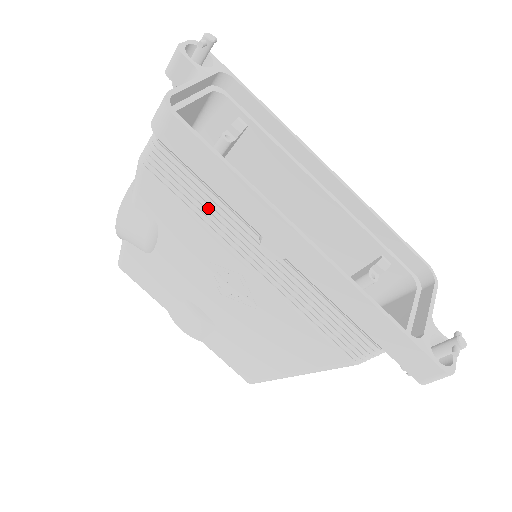
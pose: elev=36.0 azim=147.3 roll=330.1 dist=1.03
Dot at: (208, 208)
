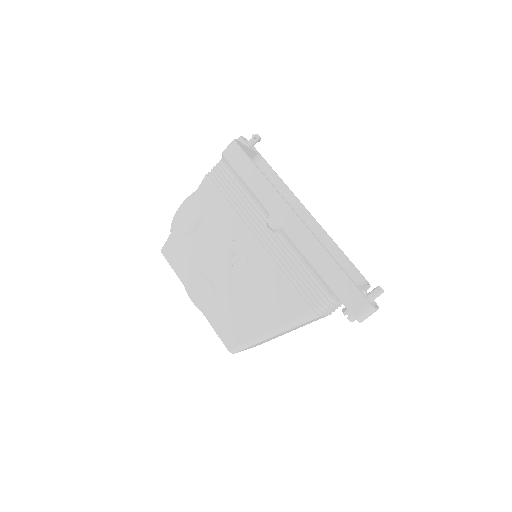
Dot at: (240, 200)
